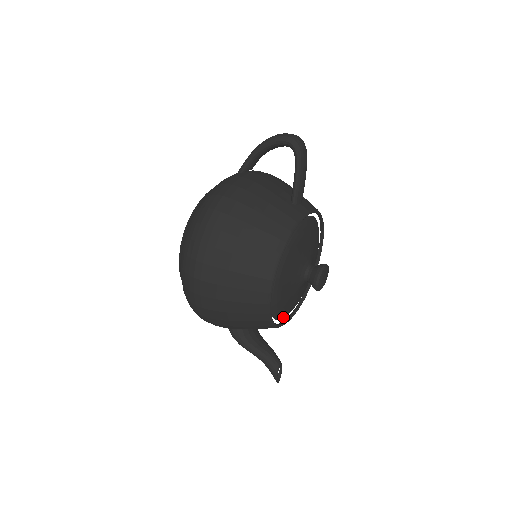
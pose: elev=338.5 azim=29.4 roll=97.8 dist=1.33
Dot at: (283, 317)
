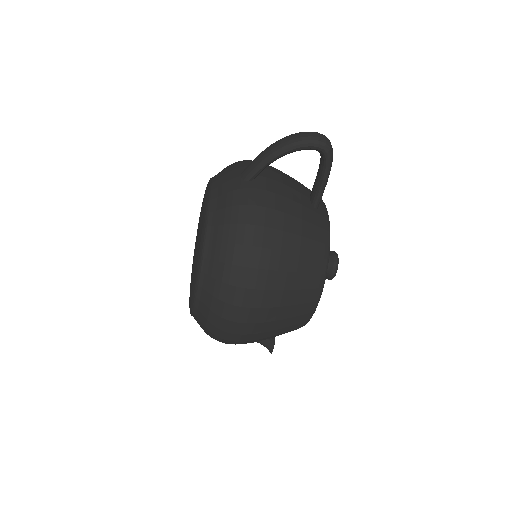
Dot at: occluded
